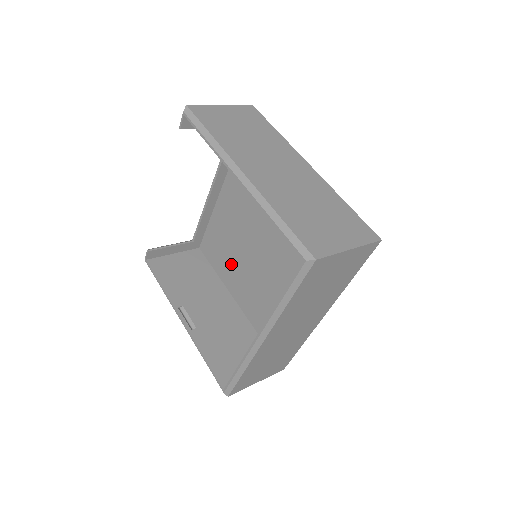
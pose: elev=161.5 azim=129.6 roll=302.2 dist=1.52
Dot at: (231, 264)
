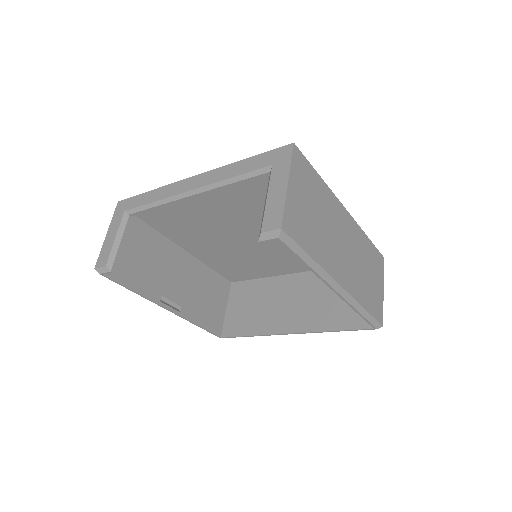
Dot at: (189, 232)
